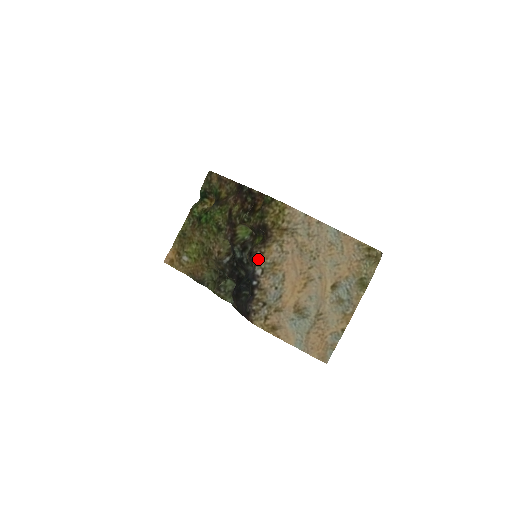
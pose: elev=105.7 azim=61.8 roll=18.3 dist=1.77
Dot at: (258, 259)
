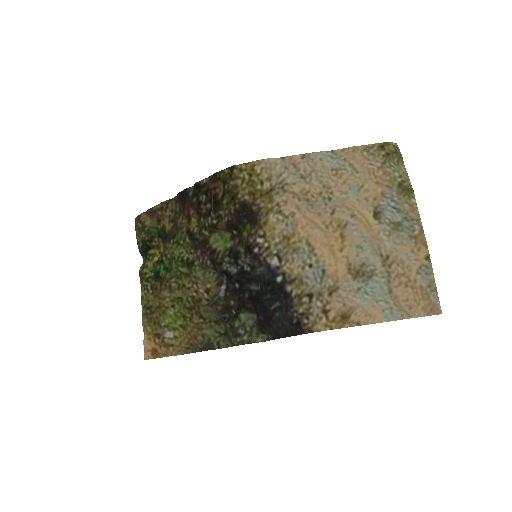
Dot at: (263, 247)
